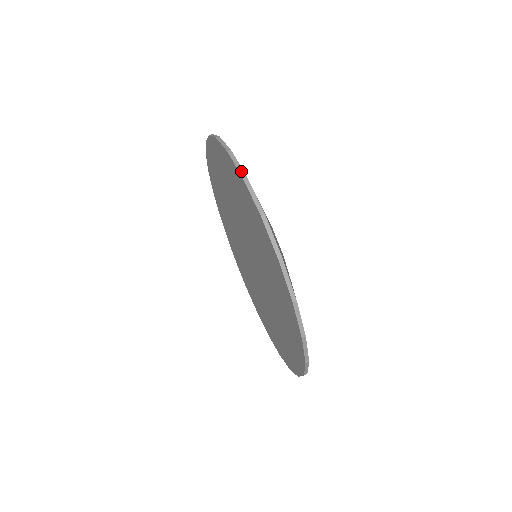
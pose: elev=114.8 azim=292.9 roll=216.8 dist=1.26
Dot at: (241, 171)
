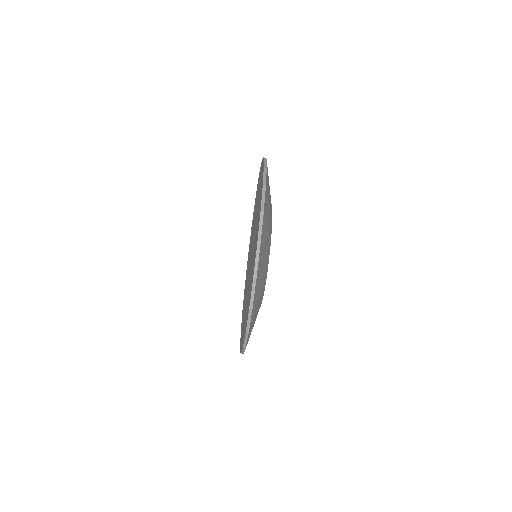
Dot at: (259, 237)
